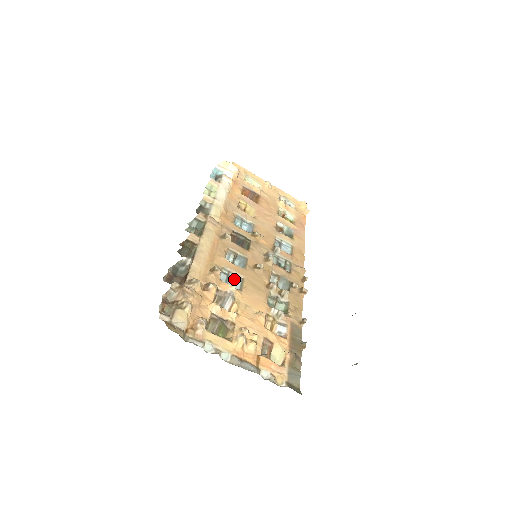
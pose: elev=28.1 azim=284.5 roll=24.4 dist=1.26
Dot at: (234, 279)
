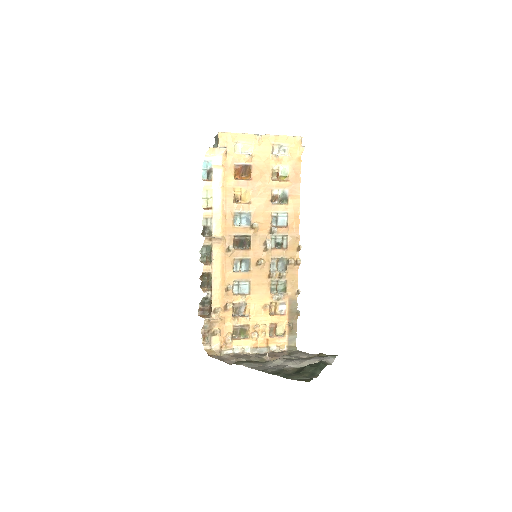
Dot at: (243, 285)
